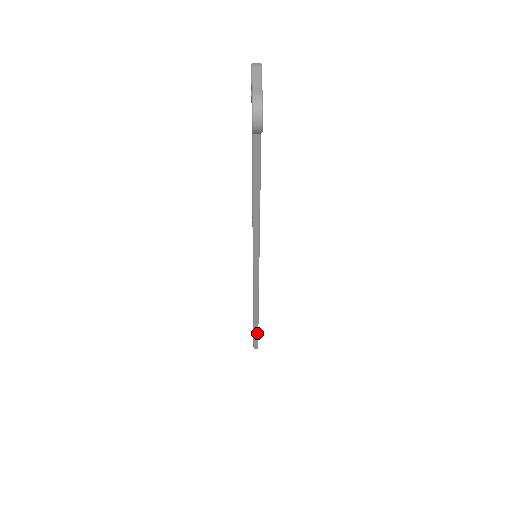
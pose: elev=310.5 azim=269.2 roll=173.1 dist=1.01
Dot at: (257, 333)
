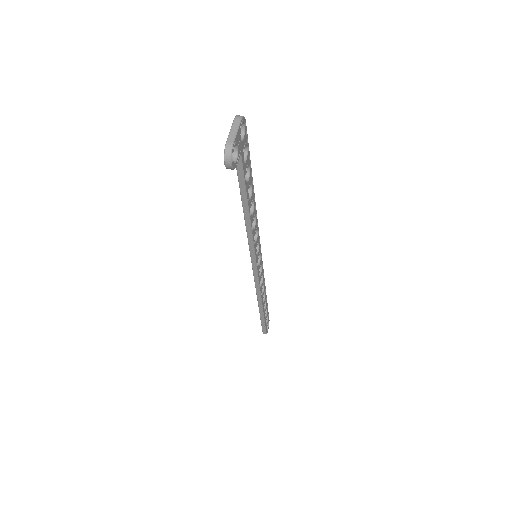
Dot at: (263, 320)
